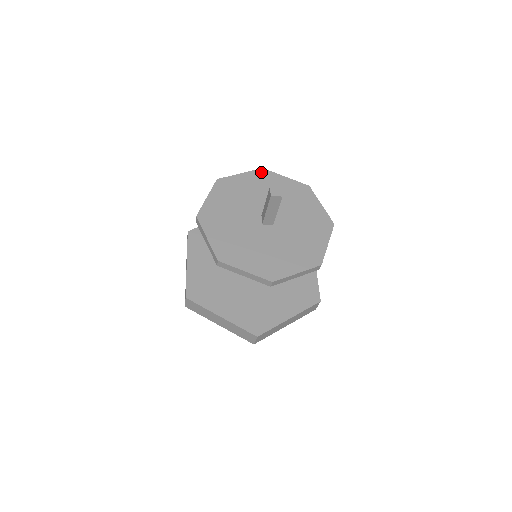
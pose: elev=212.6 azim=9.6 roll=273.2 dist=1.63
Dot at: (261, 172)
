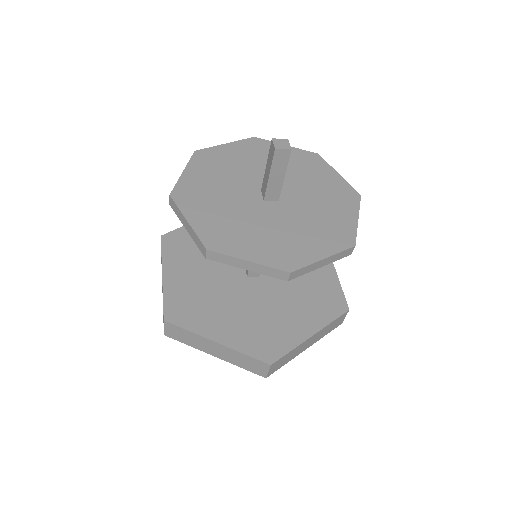
Dot at: (253, 141)
